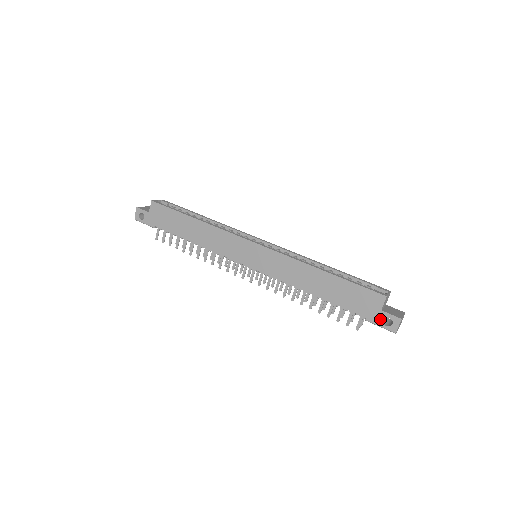
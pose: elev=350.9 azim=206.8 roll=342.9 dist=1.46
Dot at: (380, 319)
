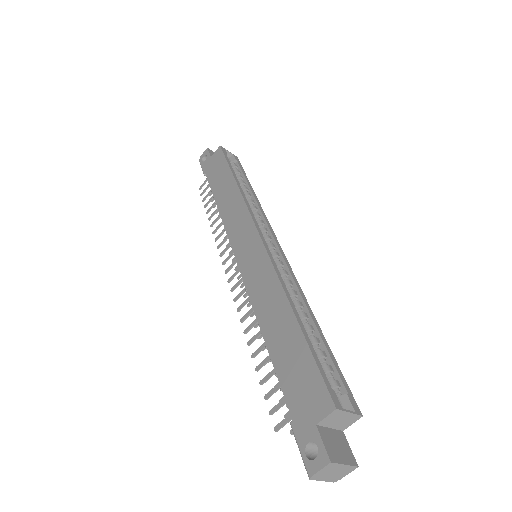
Dot at: (306, 437)
